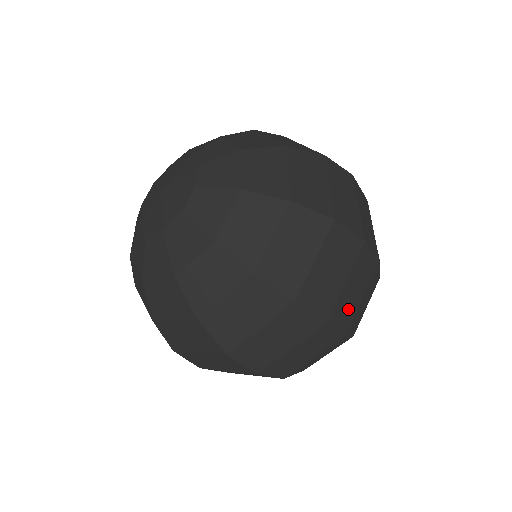
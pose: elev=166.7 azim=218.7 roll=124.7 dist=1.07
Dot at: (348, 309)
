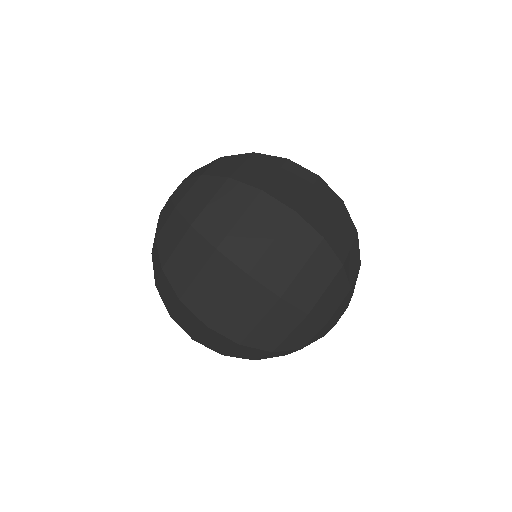
Dot at: (318, 216)
